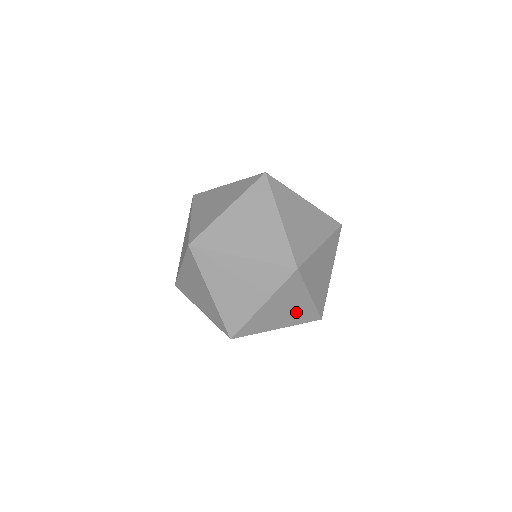
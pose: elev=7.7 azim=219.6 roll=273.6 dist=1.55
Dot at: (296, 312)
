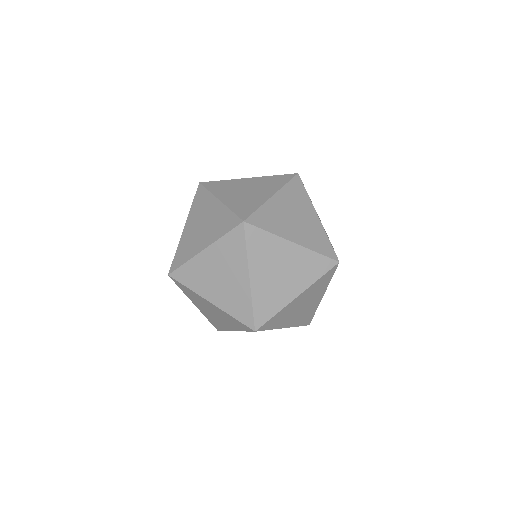
Dot at: occluded
